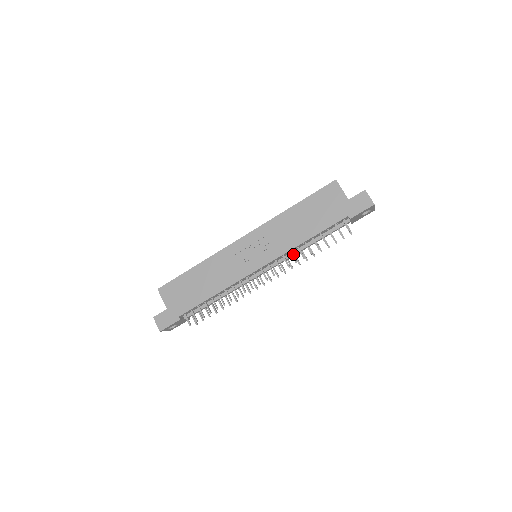
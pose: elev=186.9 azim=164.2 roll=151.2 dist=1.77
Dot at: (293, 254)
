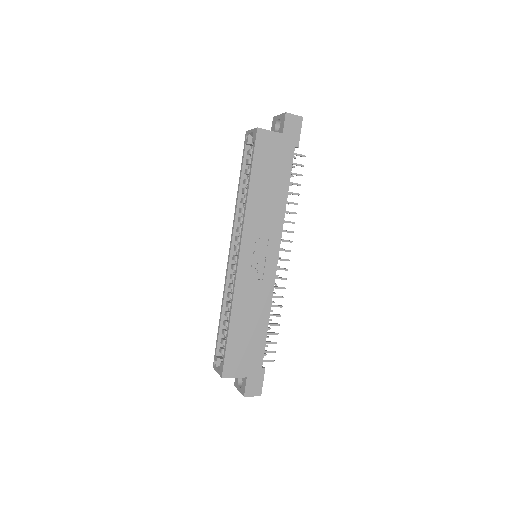
Dot at: occluded
